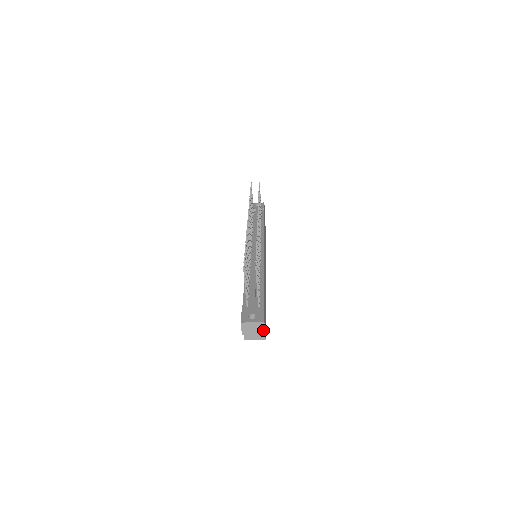
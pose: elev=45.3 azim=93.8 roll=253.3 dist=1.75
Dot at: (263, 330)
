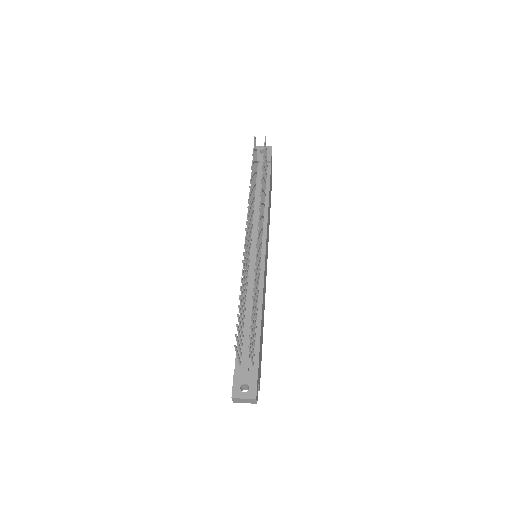
Dot at: (256, 402)
